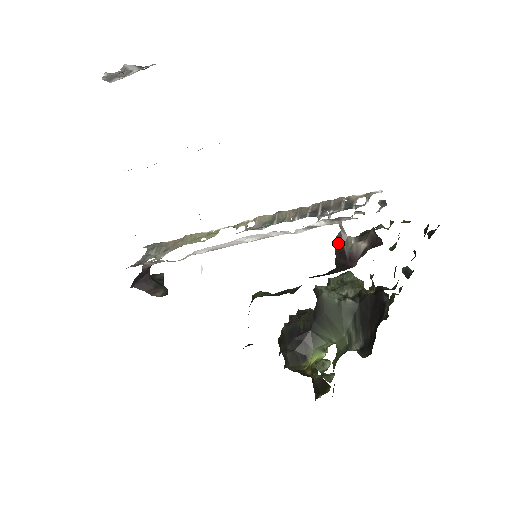
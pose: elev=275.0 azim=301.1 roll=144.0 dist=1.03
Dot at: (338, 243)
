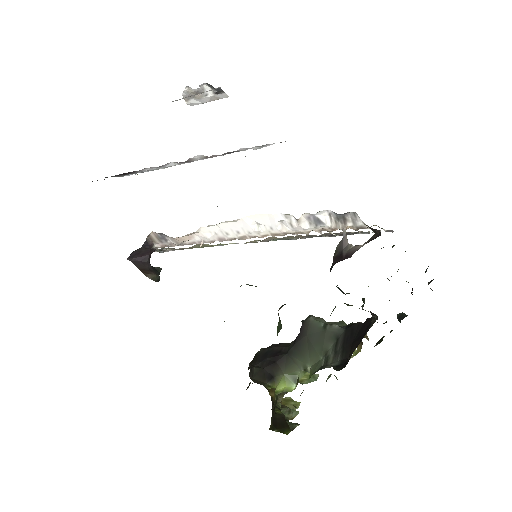
Dot at: (338, 250)
